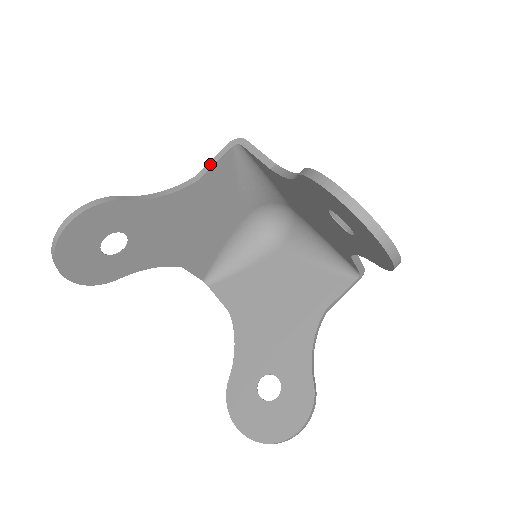
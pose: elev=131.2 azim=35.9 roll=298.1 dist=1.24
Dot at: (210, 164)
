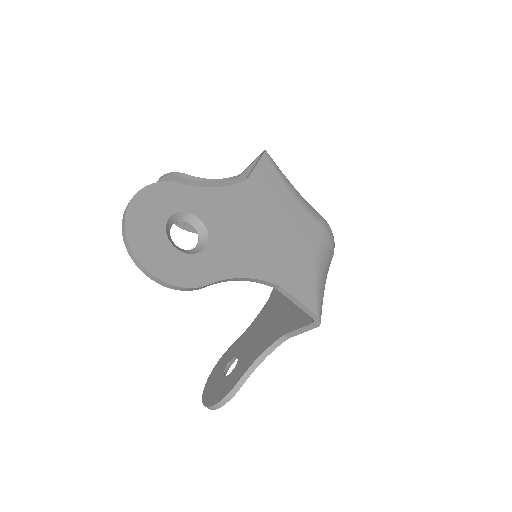
Dot at: (247, 167)
